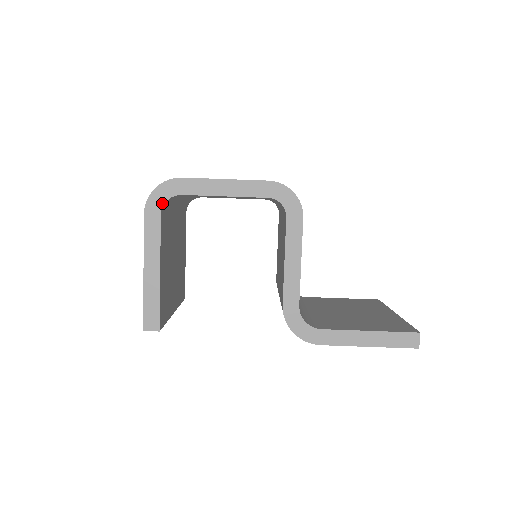
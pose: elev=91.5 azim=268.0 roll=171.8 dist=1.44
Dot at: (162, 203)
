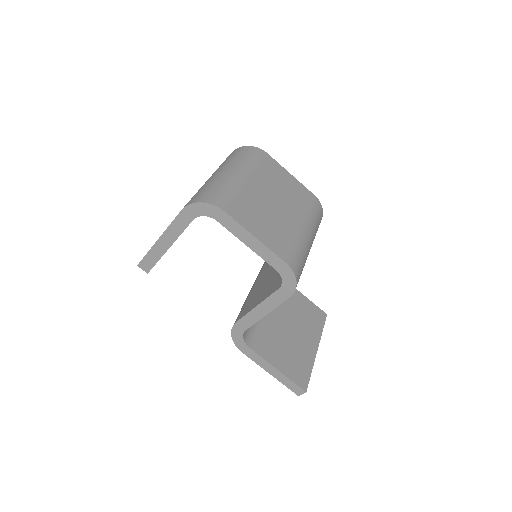
Dot at: (199, 214)
